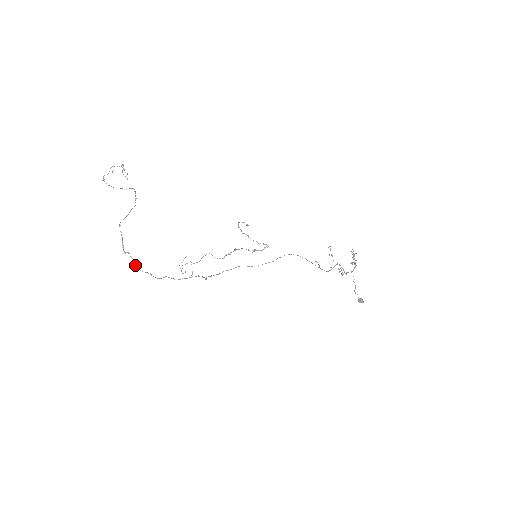
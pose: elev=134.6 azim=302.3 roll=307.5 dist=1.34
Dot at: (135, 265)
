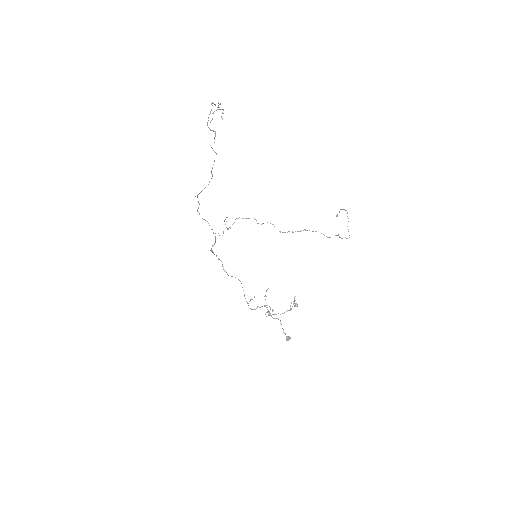
Dot at: occluded
